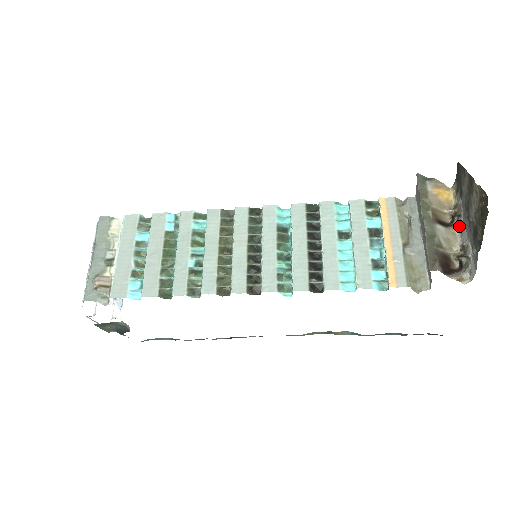
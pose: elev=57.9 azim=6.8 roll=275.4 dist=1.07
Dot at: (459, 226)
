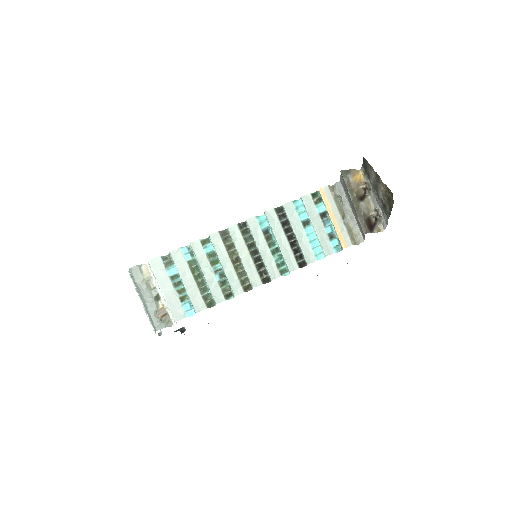
Dot at: (370, 196)
